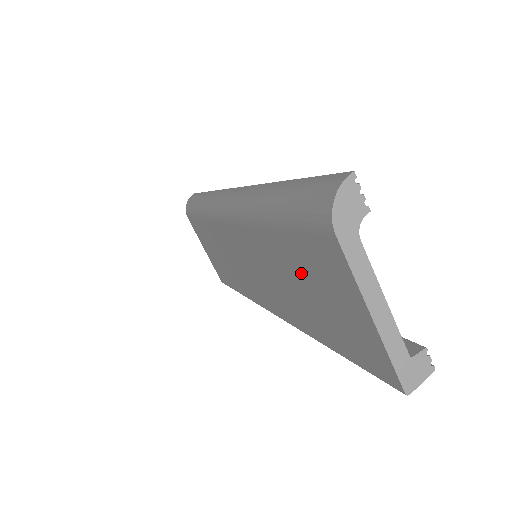
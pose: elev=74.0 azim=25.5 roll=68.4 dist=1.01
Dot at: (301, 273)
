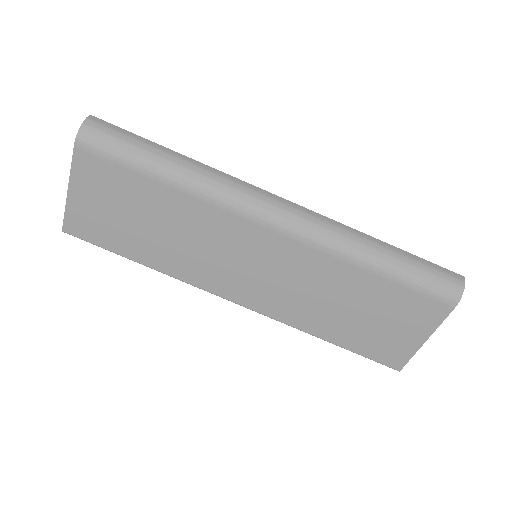
Dot at: (371, 304)
